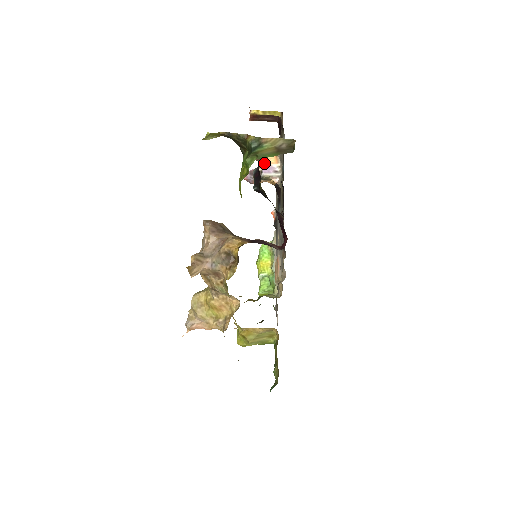
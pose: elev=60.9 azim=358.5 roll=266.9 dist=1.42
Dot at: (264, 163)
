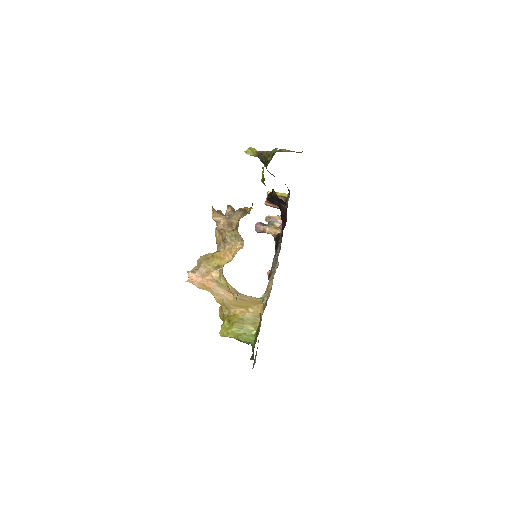
Dot at: occluded
